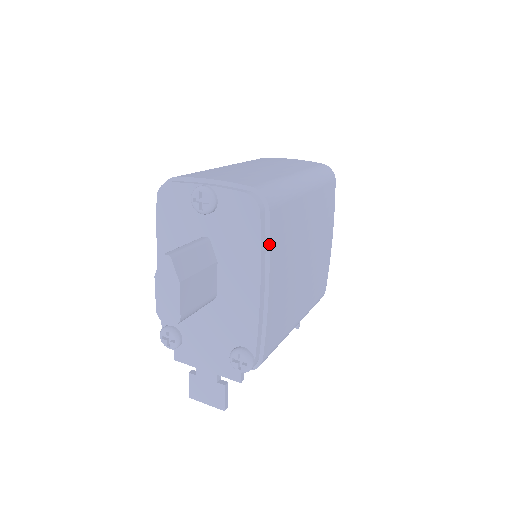
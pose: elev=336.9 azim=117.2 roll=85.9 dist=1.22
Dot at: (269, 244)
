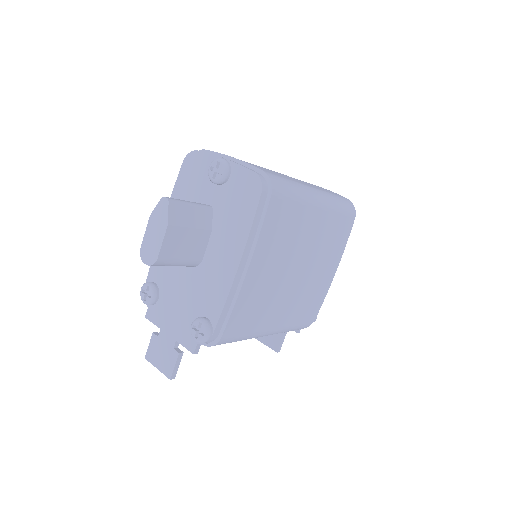
Dot at: (261, 226)
